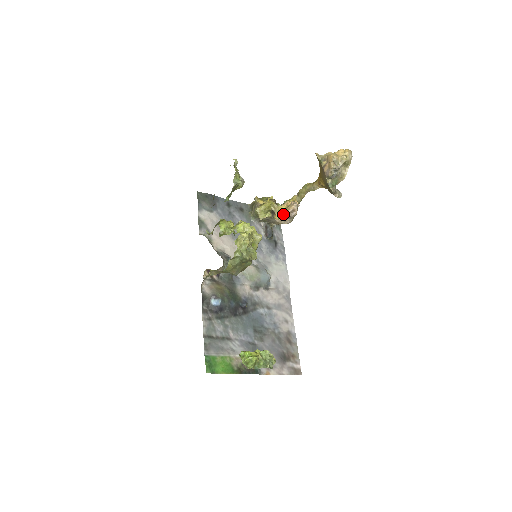
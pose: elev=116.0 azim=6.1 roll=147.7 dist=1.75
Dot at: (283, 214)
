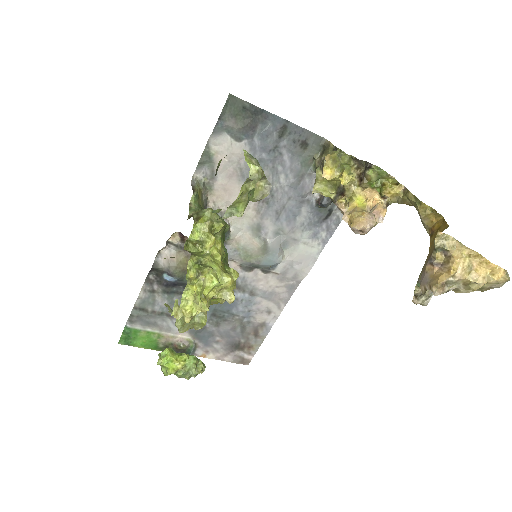
Dot at: (344, 219)
